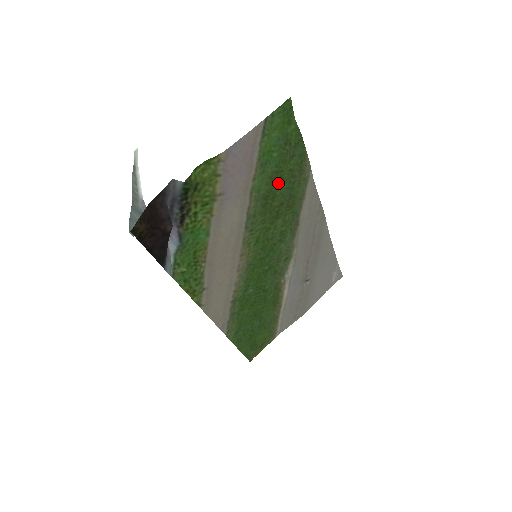
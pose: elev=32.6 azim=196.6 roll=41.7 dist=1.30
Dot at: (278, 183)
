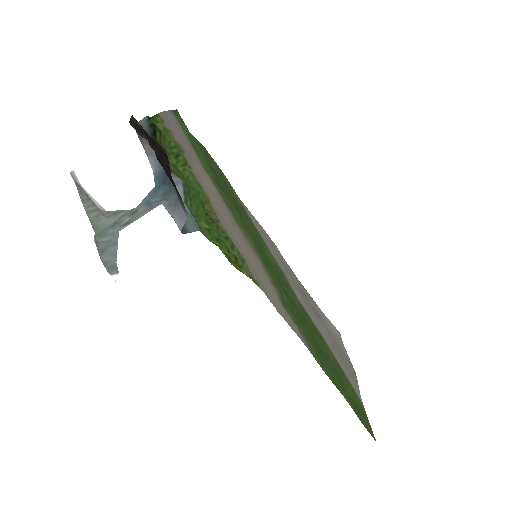
Dot at: (217, 176)
